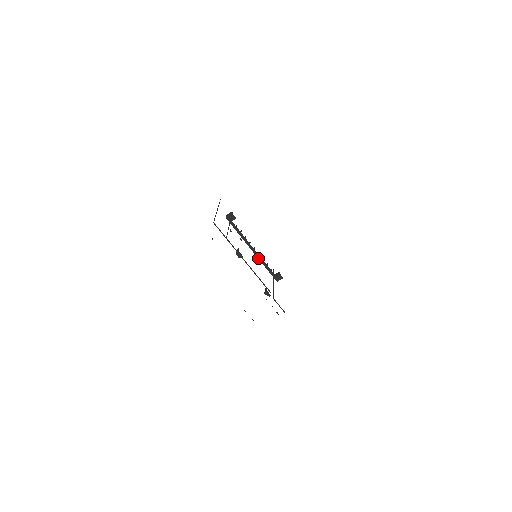
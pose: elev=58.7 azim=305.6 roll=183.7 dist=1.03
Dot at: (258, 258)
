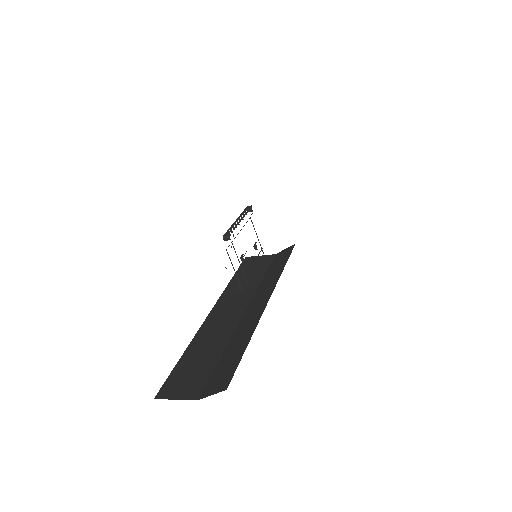
Dot at: occluded
